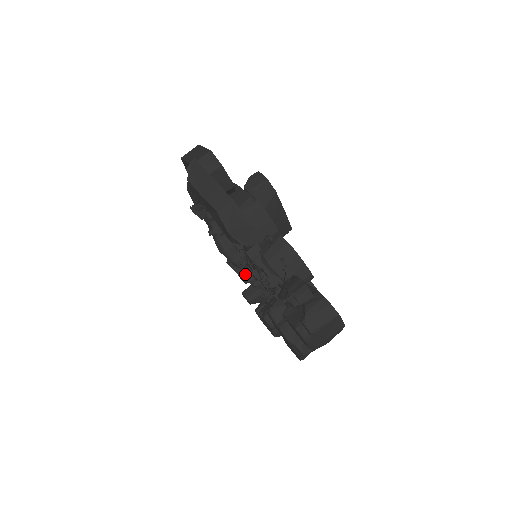
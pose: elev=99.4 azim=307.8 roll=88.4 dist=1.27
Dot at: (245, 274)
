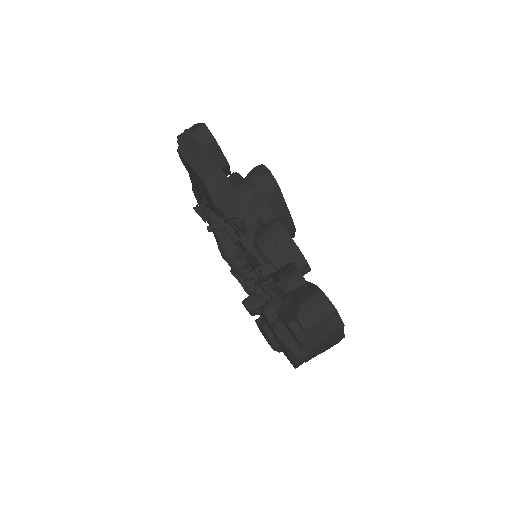
Dot at: (248, 283)
